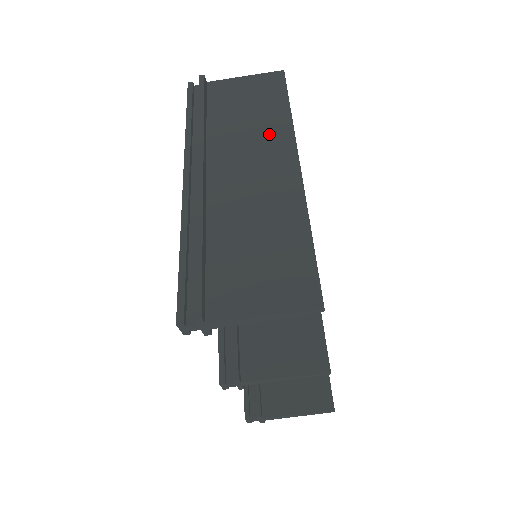
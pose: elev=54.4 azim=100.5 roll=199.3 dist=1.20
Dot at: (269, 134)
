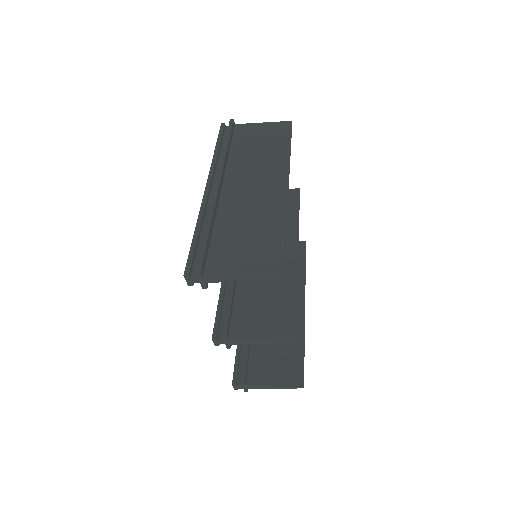
Dot at: (271, 163)
